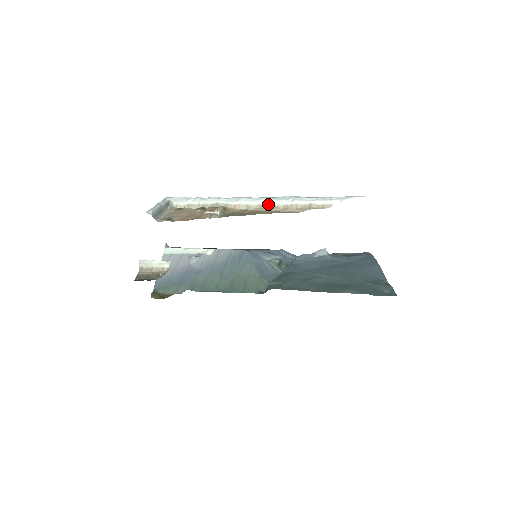
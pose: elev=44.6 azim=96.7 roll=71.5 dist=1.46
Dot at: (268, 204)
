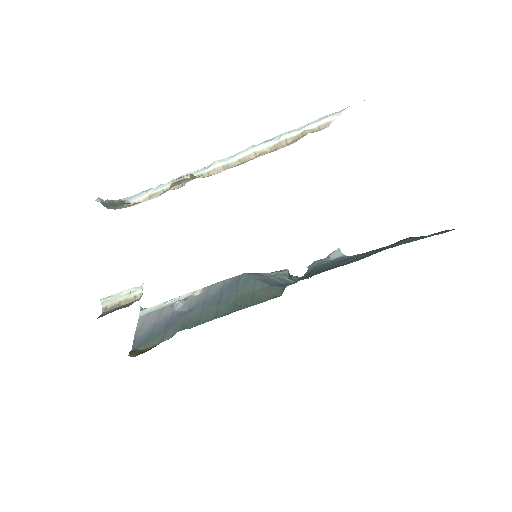
Dot at: (250, 154)
